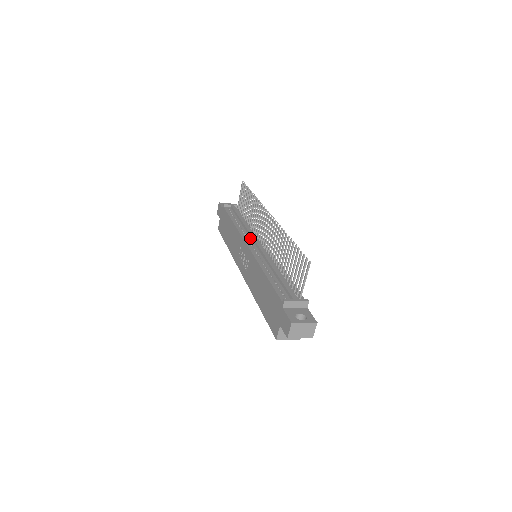
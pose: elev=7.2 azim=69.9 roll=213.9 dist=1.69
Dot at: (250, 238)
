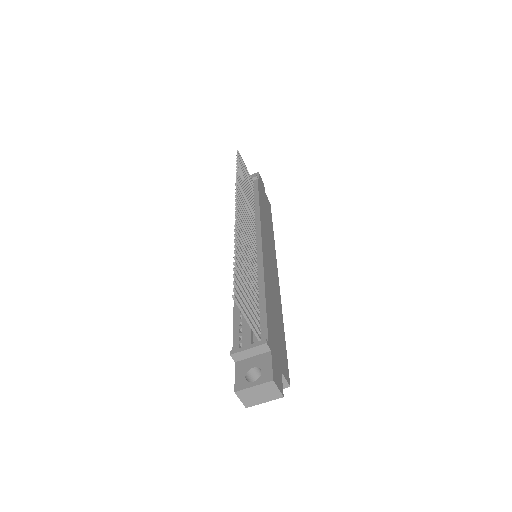
Dot at: occluded
